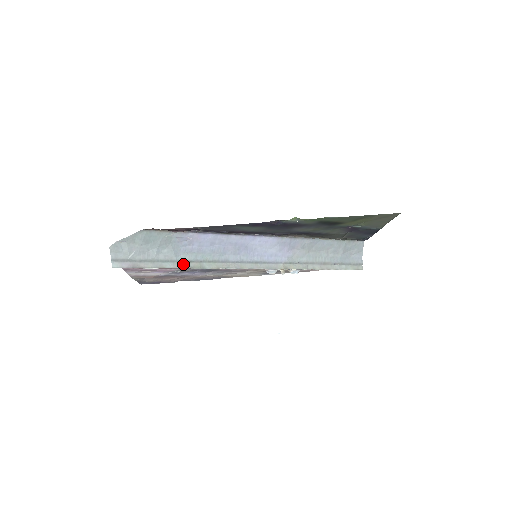
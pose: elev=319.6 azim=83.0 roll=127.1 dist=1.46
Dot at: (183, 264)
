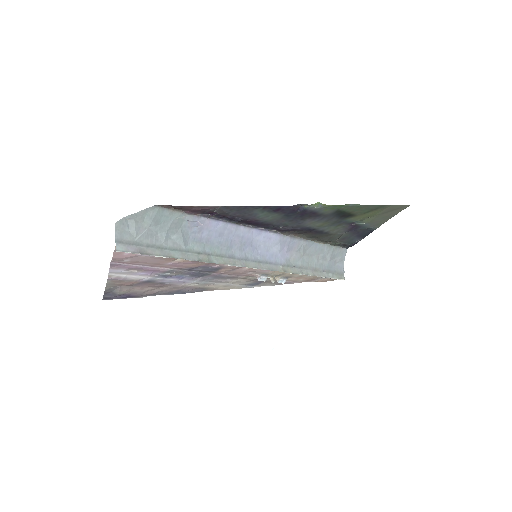
Dot at: (191, 255)
